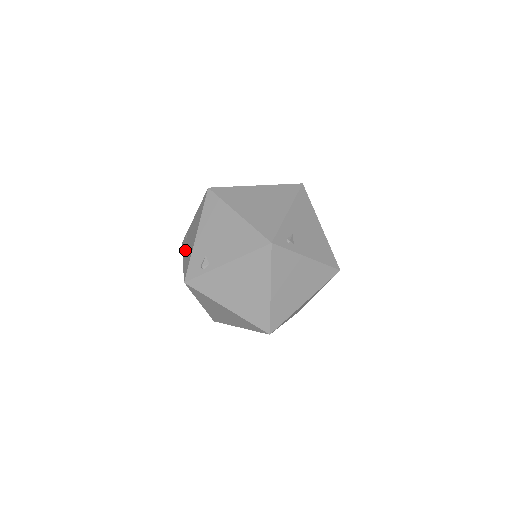
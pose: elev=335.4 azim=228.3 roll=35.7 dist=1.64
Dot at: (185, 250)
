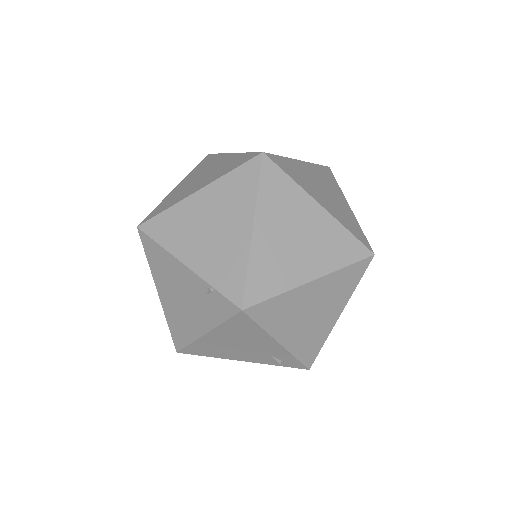
Dot at: occluded
